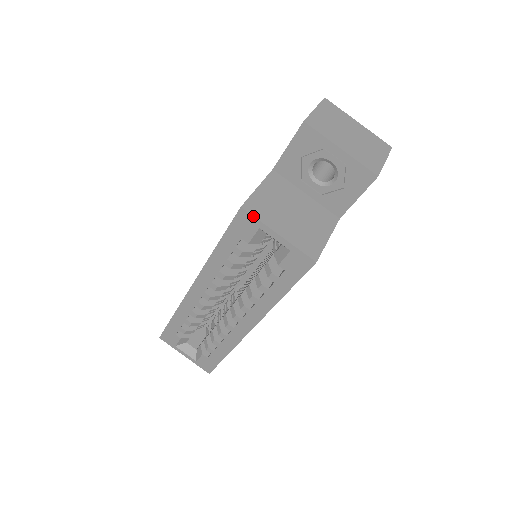
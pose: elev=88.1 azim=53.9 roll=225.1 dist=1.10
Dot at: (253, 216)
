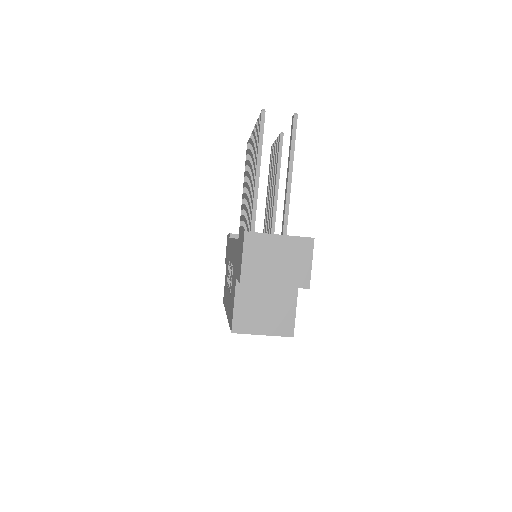
Dot at: occluded
